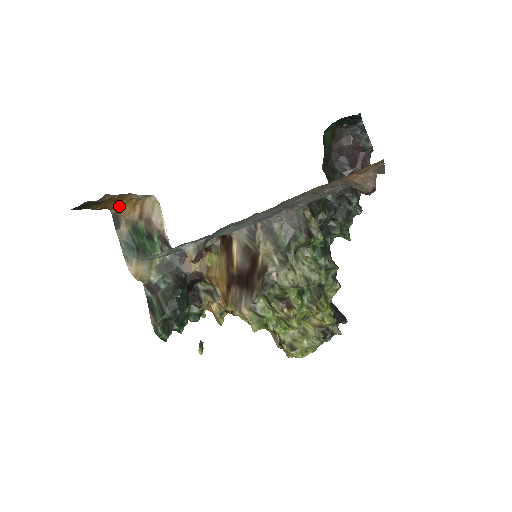
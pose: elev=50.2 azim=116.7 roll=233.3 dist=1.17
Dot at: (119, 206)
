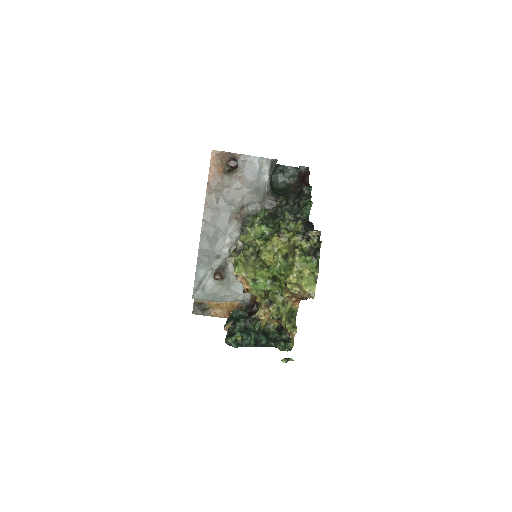
Dot at: (228, 311)
